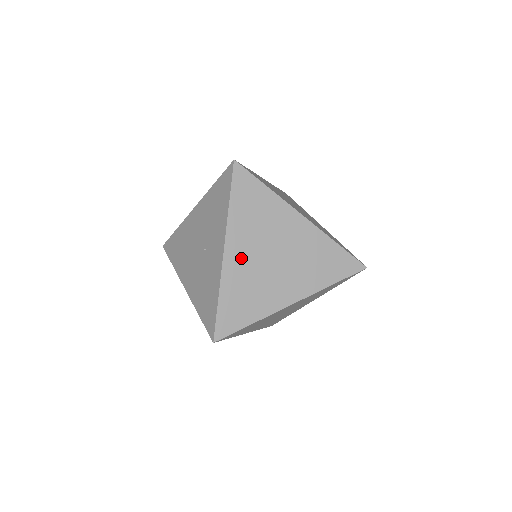
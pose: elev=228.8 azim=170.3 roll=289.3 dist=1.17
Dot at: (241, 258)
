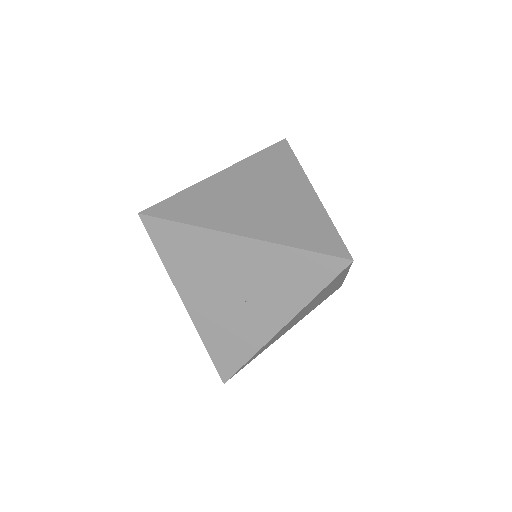
Dot at: (287, 326)
